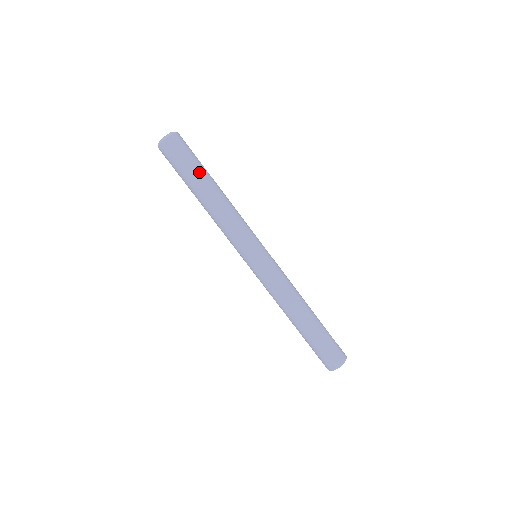
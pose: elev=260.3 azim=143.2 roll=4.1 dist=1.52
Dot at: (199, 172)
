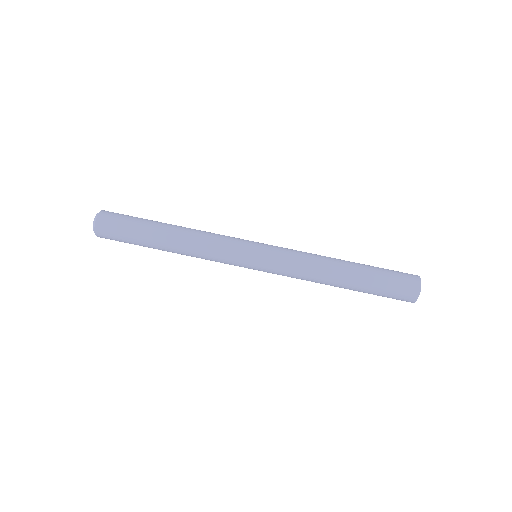
Dot at: (149, 220)
